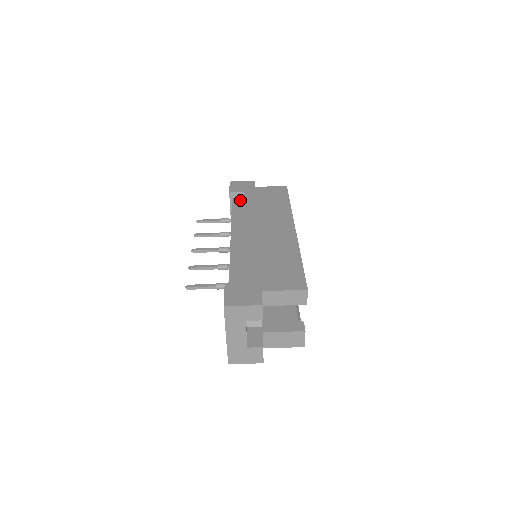
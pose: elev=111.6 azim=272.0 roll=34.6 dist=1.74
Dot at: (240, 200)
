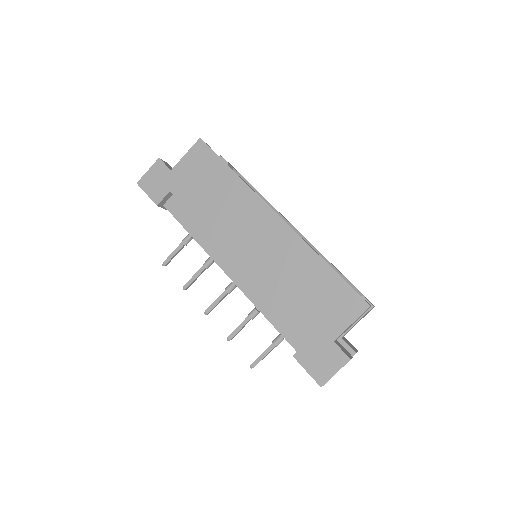
Dot at: (175, 202)
